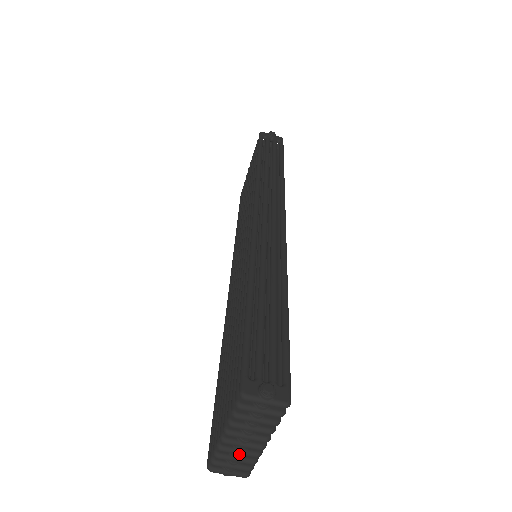
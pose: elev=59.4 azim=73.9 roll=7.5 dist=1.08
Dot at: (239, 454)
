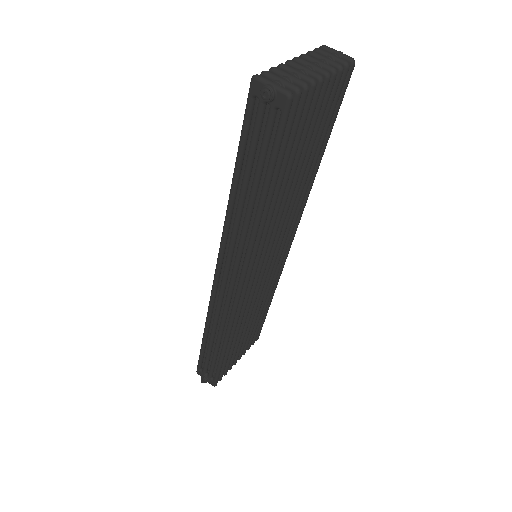
Dot at: (297, 72)
